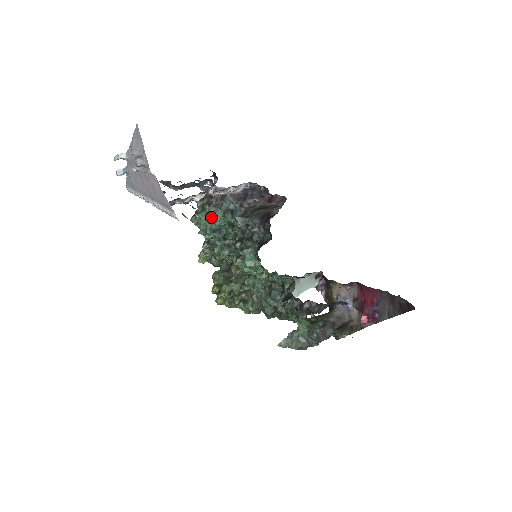
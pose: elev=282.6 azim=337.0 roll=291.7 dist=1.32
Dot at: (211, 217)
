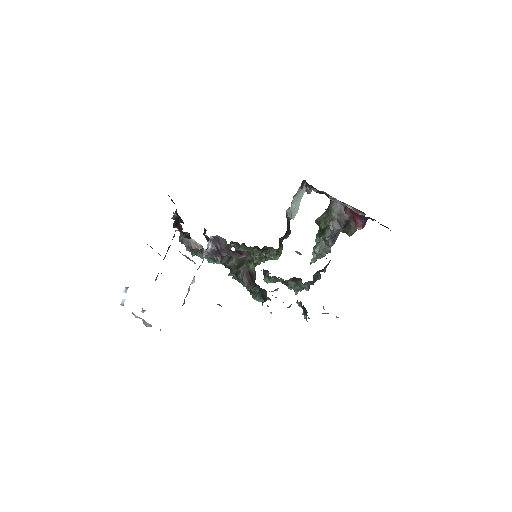
Dot at: occluded
